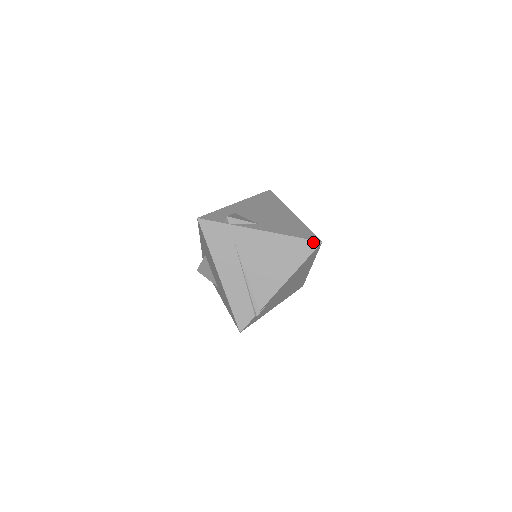
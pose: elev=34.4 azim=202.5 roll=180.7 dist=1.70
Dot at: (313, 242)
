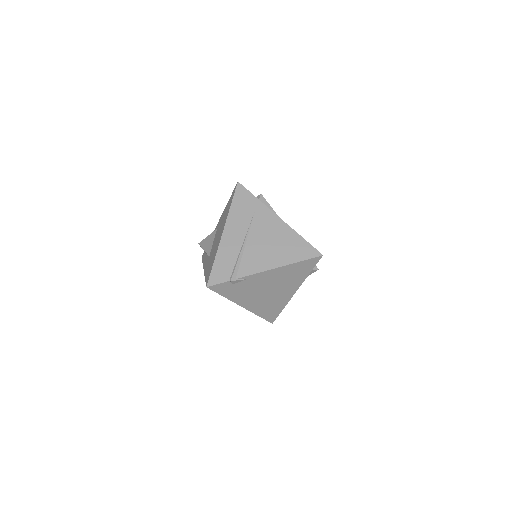
Dot at: (316, 251)
